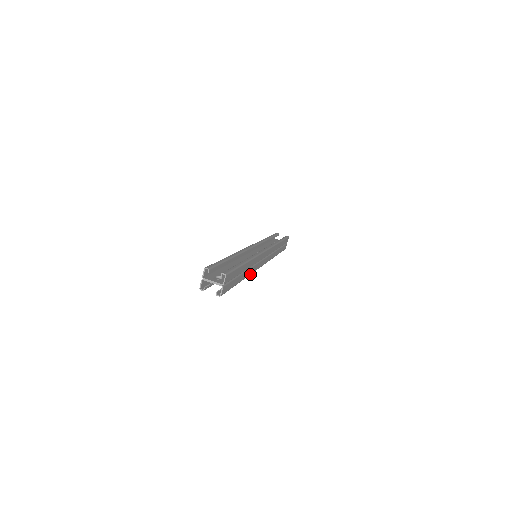
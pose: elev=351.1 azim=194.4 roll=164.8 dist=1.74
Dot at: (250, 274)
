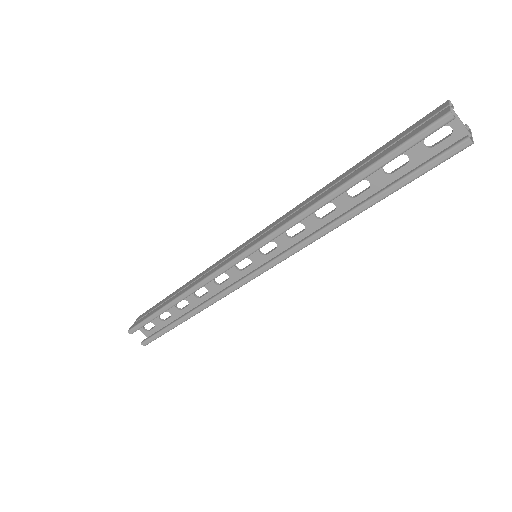
Dot at: (319, 237)
